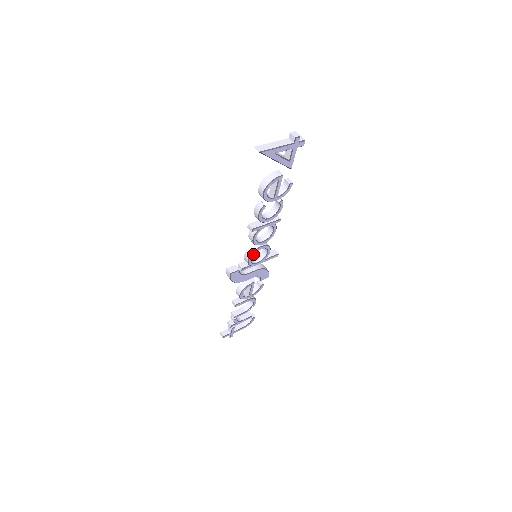
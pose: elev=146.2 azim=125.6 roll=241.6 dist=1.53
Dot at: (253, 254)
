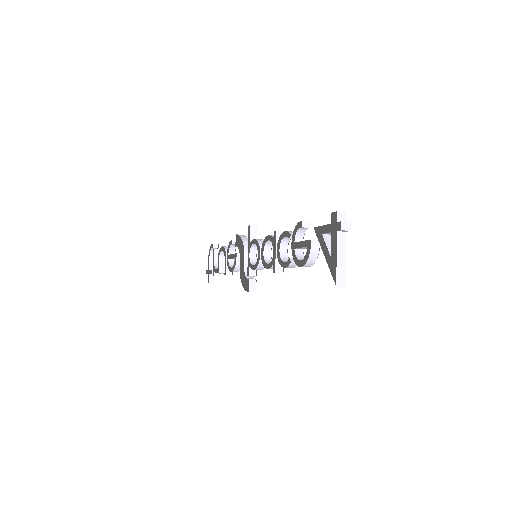
Dot at: occluded
